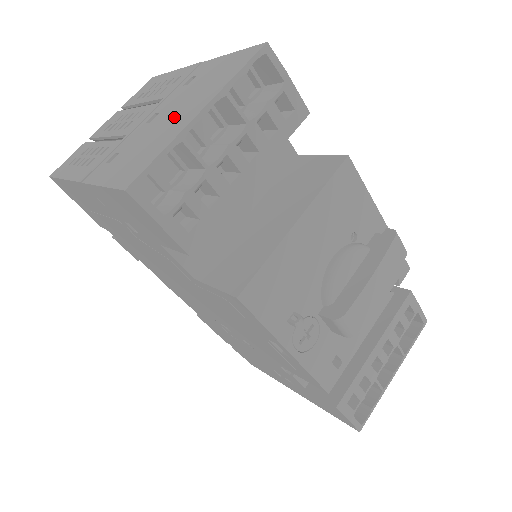
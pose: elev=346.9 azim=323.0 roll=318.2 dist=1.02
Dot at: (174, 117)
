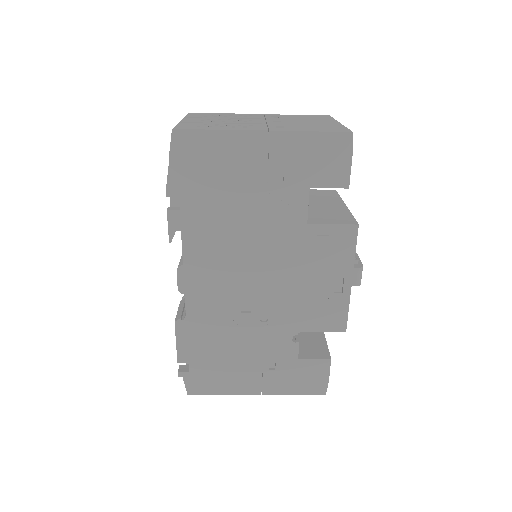
Dot at: (313, 122)
